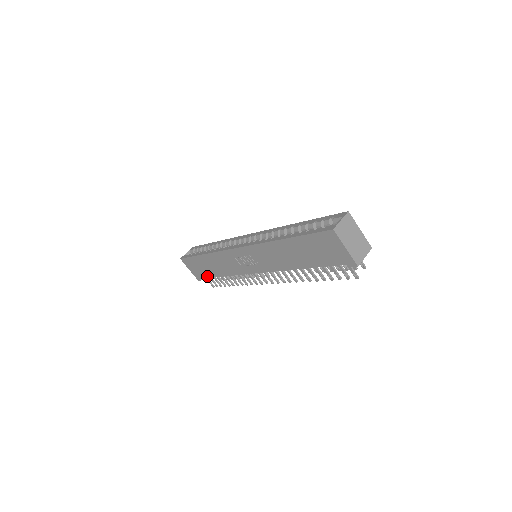
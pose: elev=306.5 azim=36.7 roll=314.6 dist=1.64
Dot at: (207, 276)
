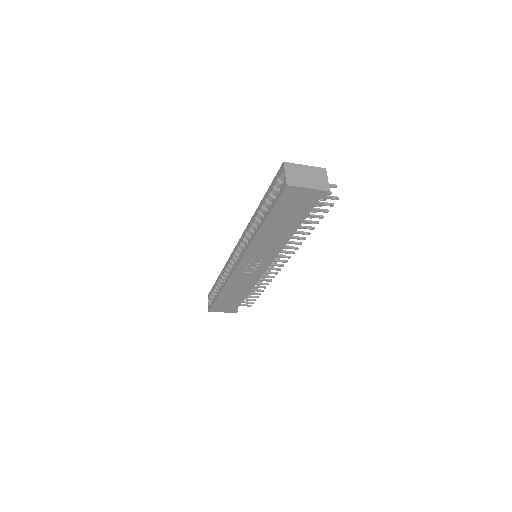
Dot at: (239, 304)
